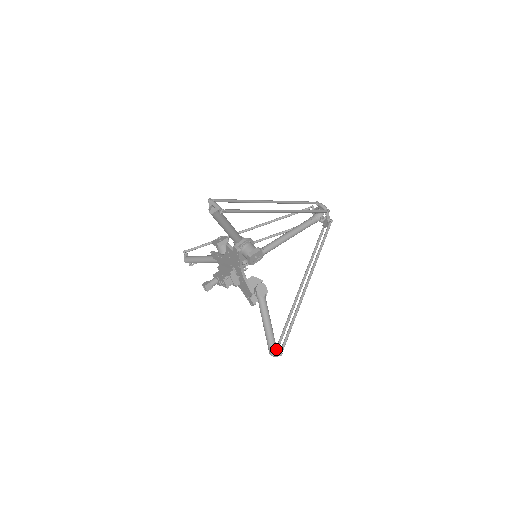
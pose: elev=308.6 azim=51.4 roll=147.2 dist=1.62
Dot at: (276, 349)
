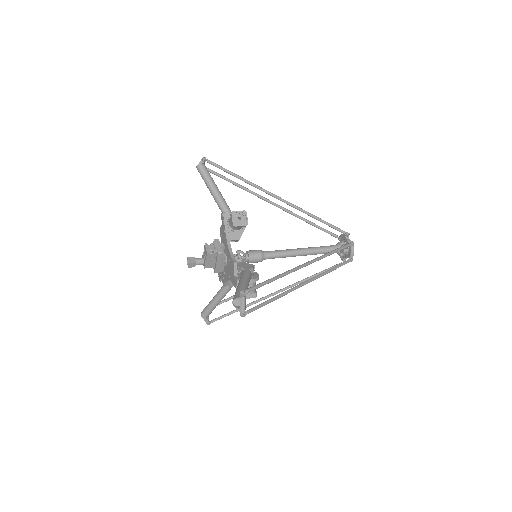
Dot at: occluded
